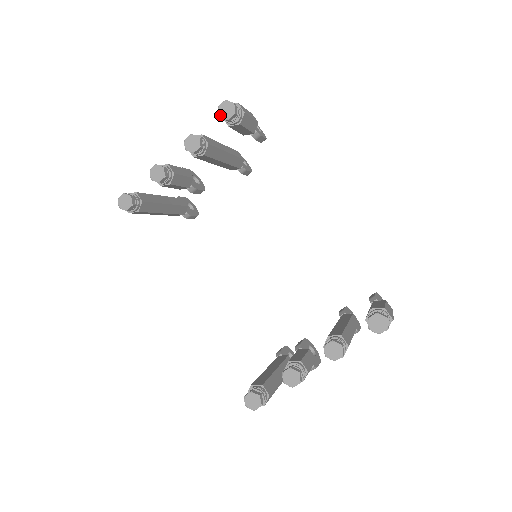
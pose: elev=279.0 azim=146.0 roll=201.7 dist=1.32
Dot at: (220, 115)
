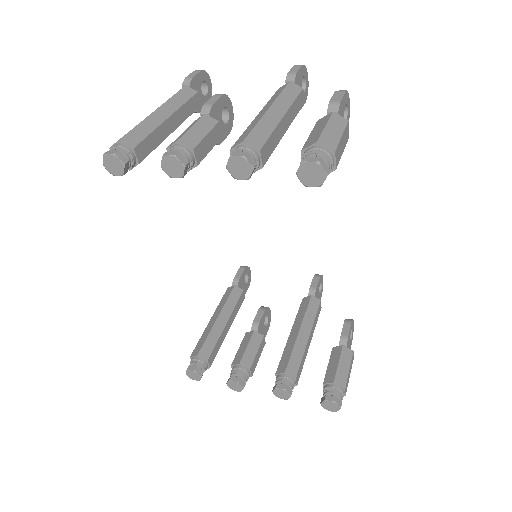
Dot at: (299, 174)
